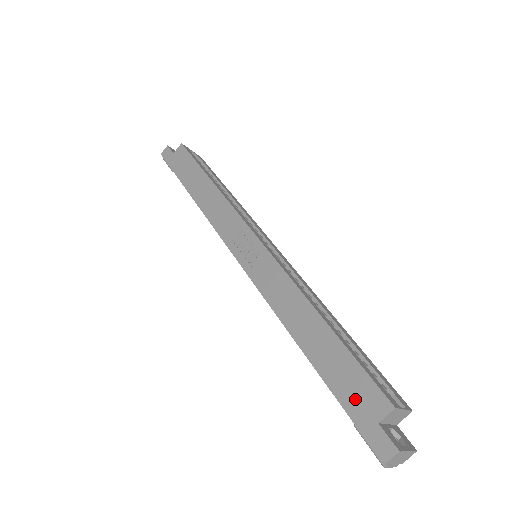
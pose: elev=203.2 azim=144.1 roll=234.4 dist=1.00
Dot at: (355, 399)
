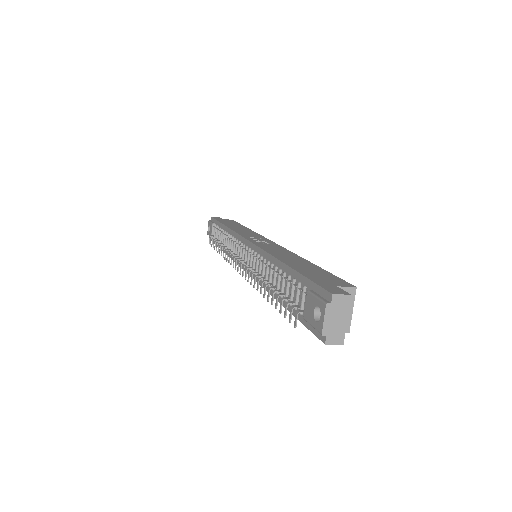
Dot at: (321, 278)
